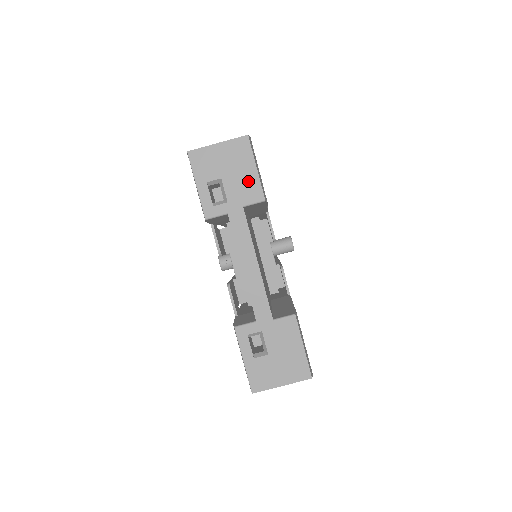
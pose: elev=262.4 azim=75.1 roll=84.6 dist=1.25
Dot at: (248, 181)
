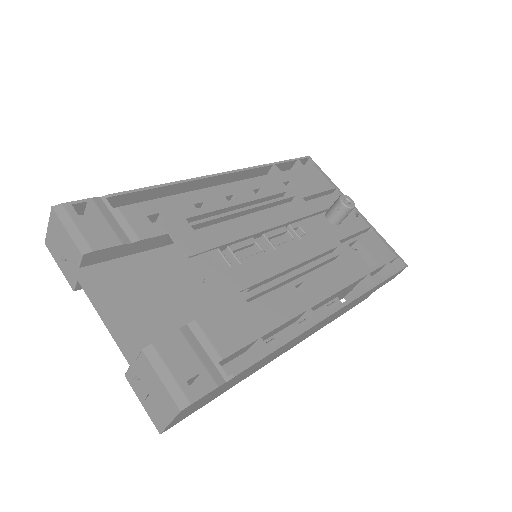
Dot at: (69, 245)
